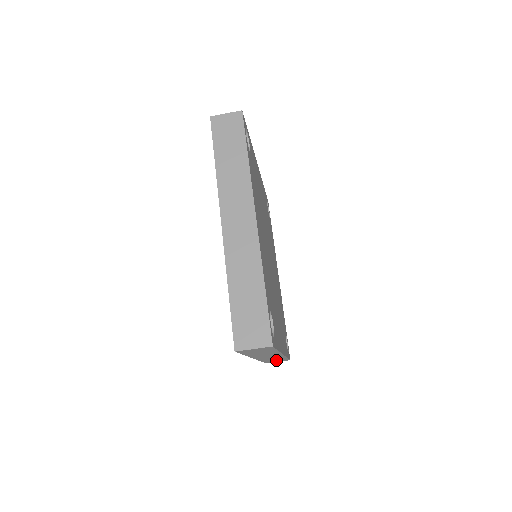
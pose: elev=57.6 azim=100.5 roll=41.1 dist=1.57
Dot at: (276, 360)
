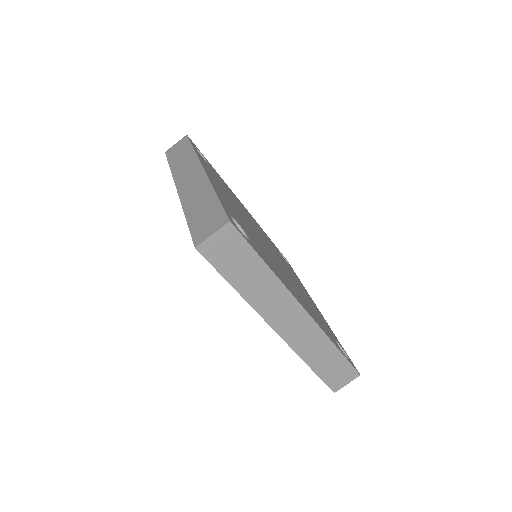
Dot at: (333, 367)
